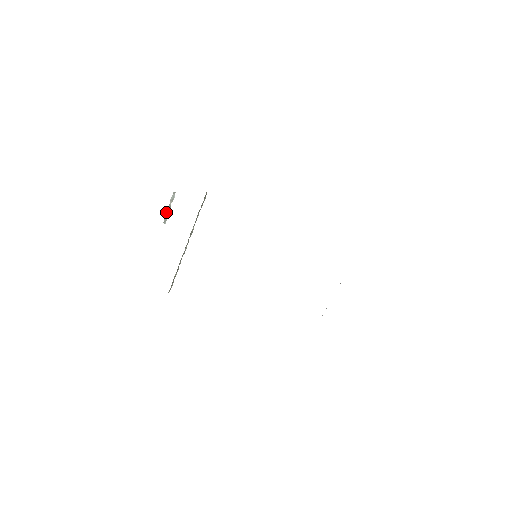
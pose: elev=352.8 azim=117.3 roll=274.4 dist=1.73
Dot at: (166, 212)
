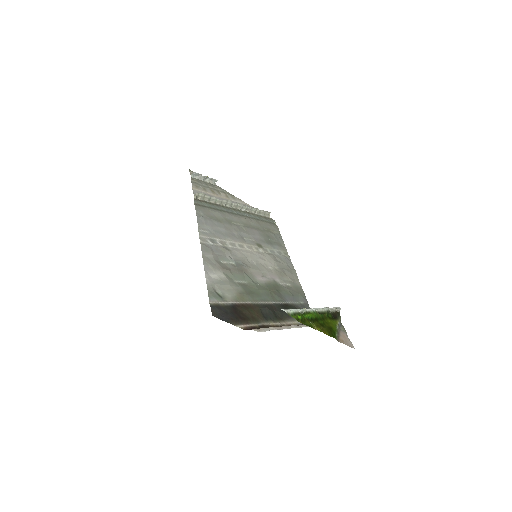
Dot at: (207, 179)
